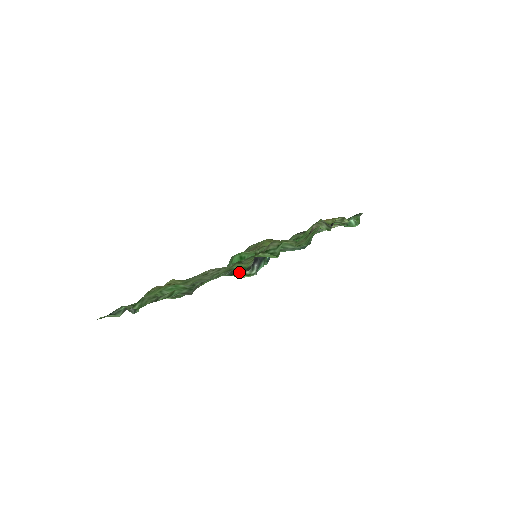
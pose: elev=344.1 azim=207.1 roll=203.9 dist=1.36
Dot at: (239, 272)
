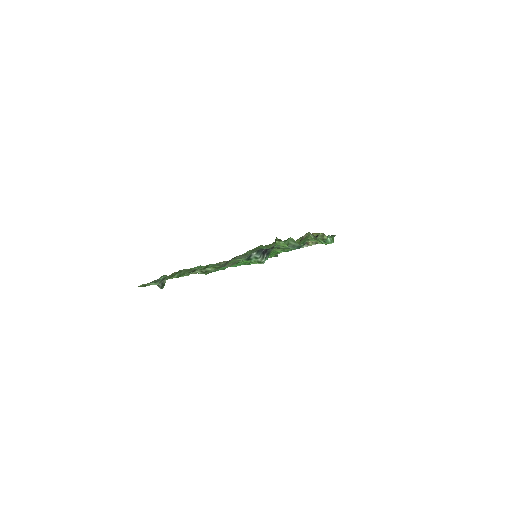
Dot at: (254, 258)
